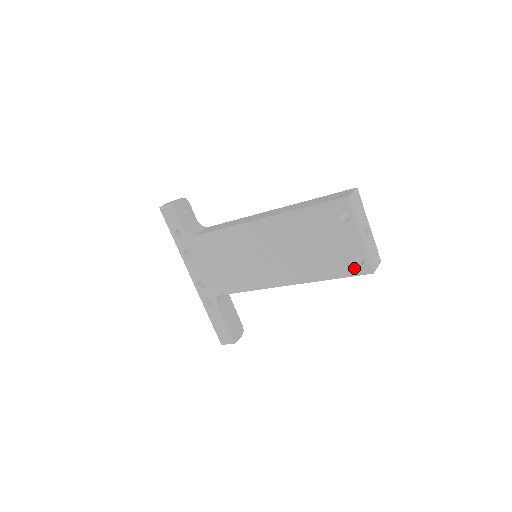
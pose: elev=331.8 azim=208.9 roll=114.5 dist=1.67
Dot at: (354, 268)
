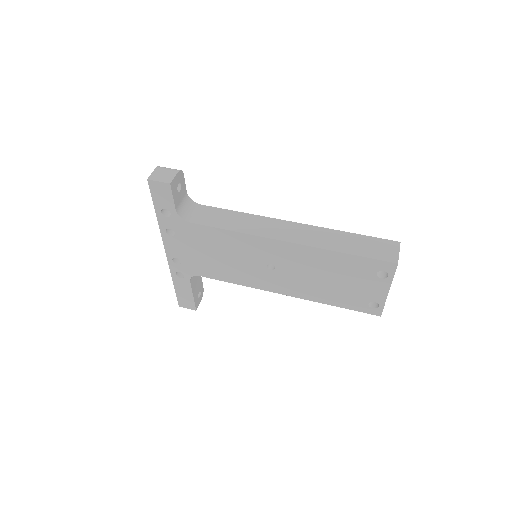
Dot at: (365, 308)
